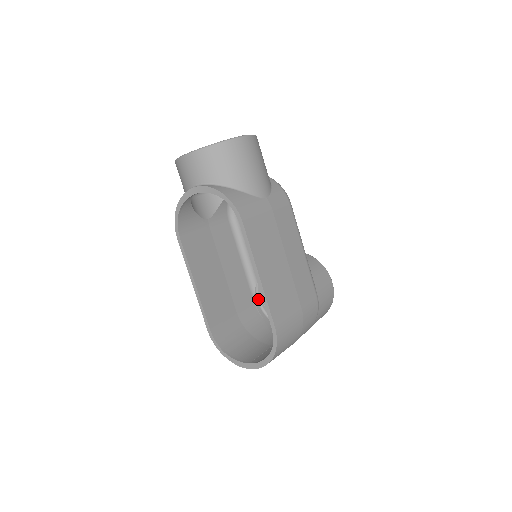
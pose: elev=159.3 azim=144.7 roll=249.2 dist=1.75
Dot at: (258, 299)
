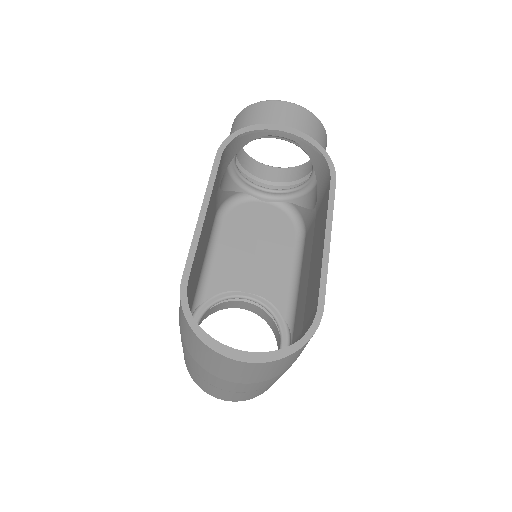
Dot at: occluded
